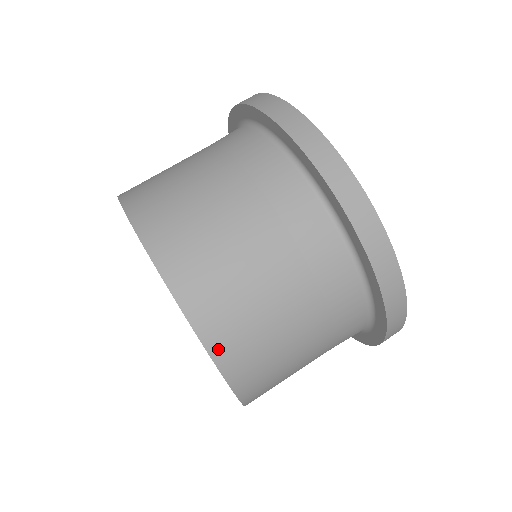
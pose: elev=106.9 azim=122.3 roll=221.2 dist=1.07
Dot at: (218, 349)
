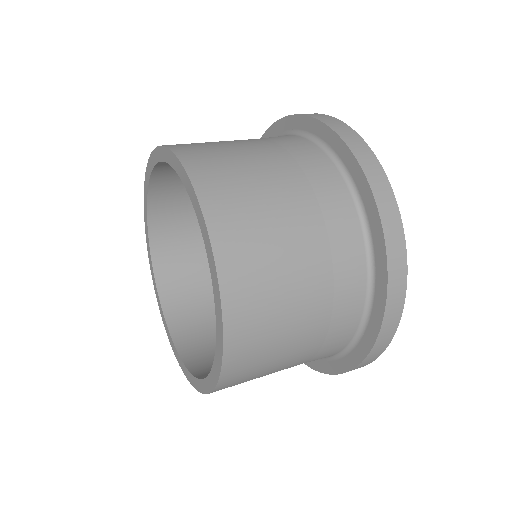
Dot at: (232, 306)
